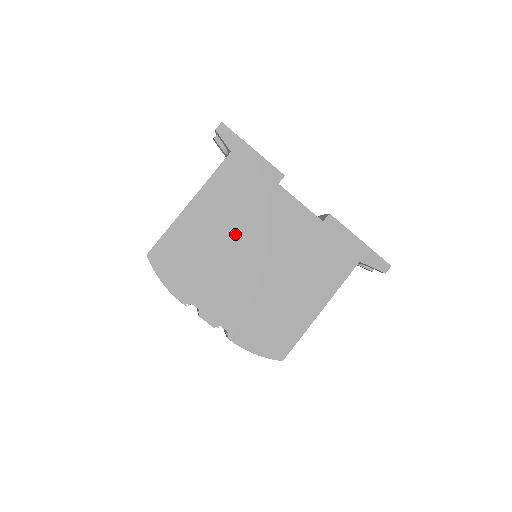
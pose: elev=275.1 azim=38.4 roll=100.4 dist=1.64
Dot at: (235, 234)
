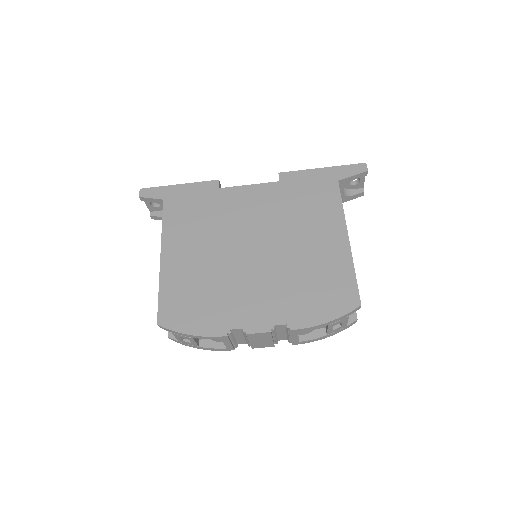
Dot at: (218, 247)
